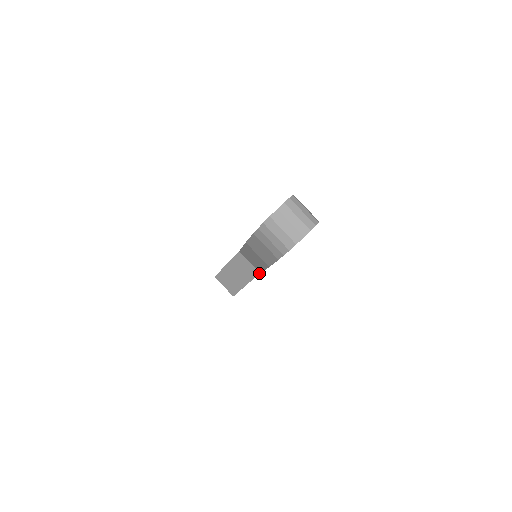
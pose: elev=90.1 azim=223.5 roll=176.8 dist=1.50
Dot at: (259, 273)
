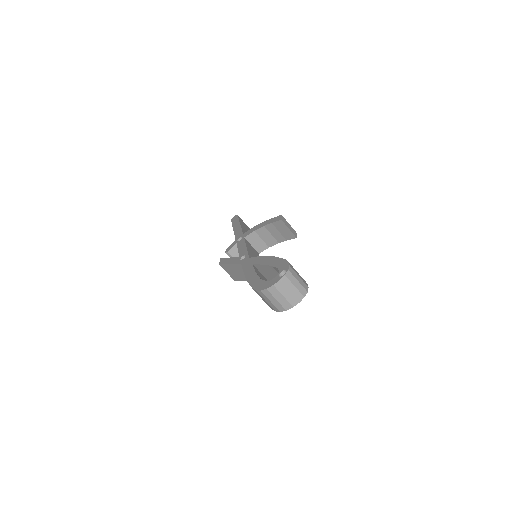
Dot at: occluded
